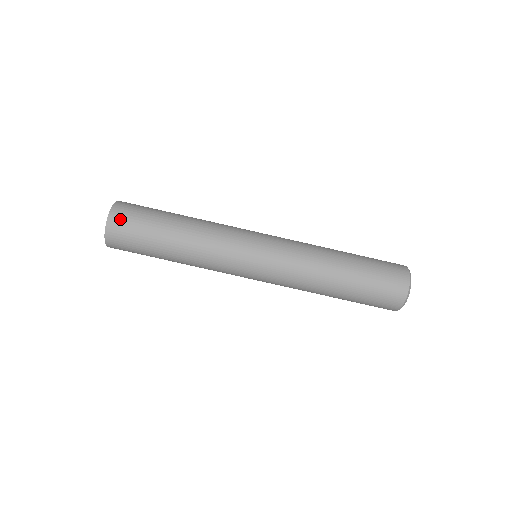
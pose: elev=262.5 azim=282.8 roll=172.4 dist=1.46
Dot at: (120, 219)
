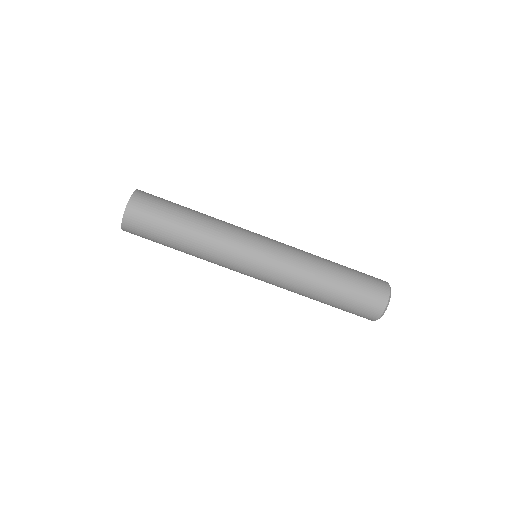
Dot at: (135, 217)
